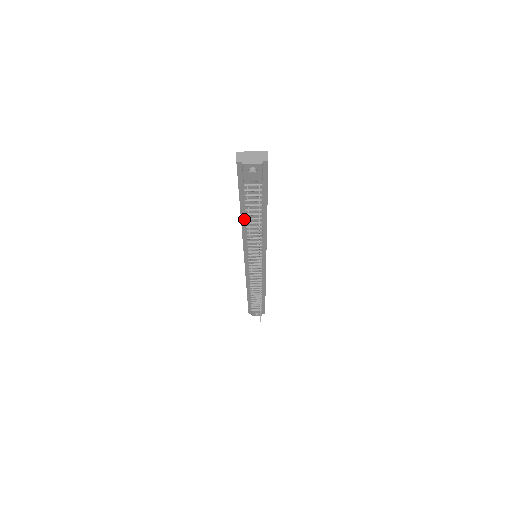
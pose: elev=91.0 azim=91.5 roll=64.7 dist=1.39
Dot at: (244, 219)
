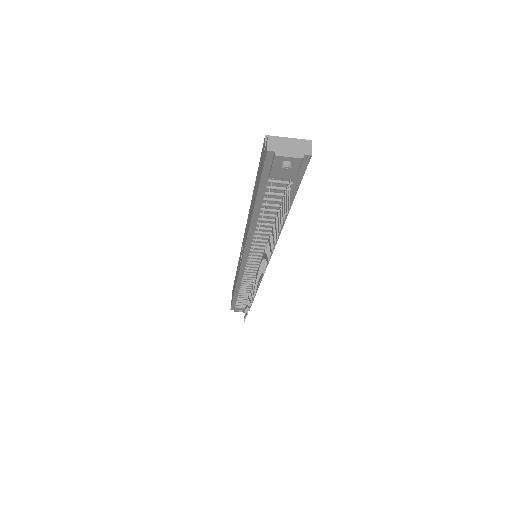
Dot at: (255, 219)
